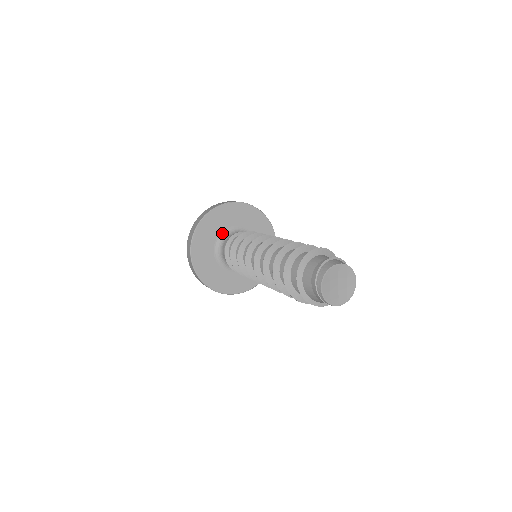
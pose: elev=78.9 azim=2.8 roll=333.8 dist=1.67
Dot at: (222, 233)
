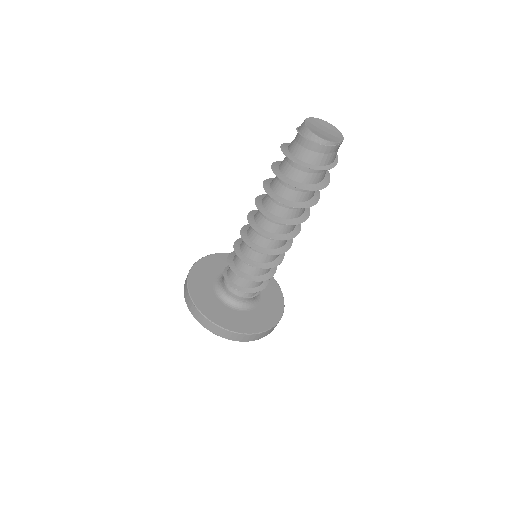
Dot at: (215, 290)
